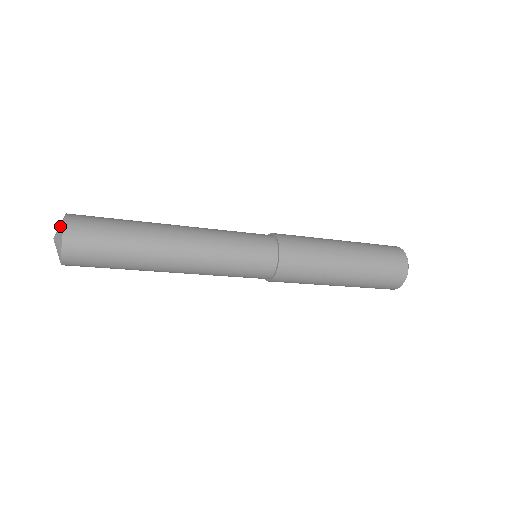
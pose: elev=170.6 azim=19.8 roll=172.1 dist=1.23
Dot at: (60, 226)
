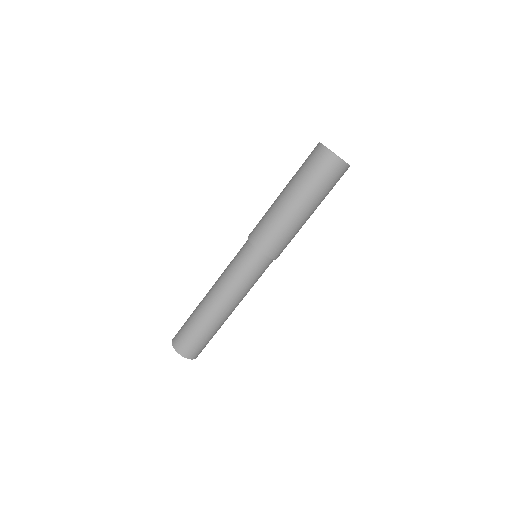
Dot at: occluded
